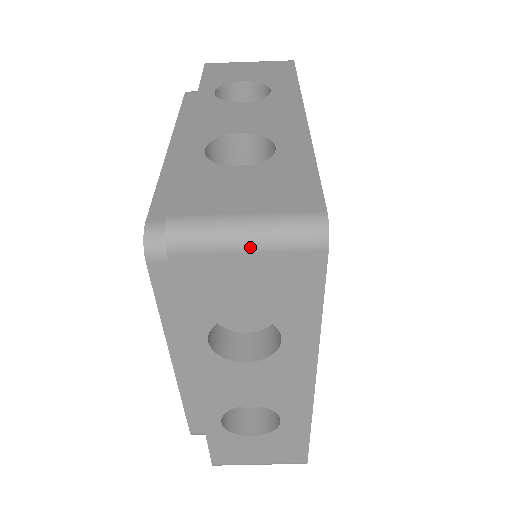
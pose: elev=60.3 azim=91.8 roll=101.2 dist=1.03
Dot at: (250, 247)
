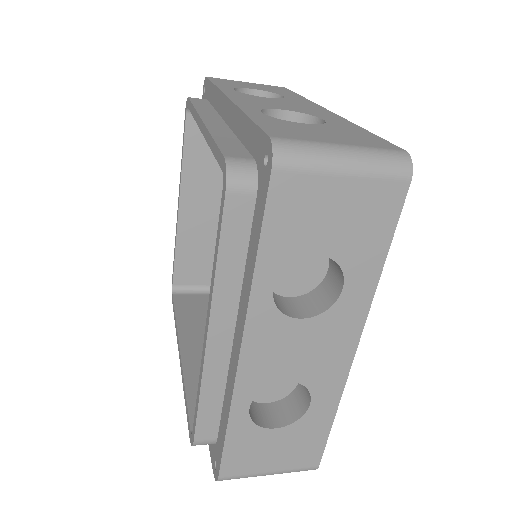
Dot at: occluded
